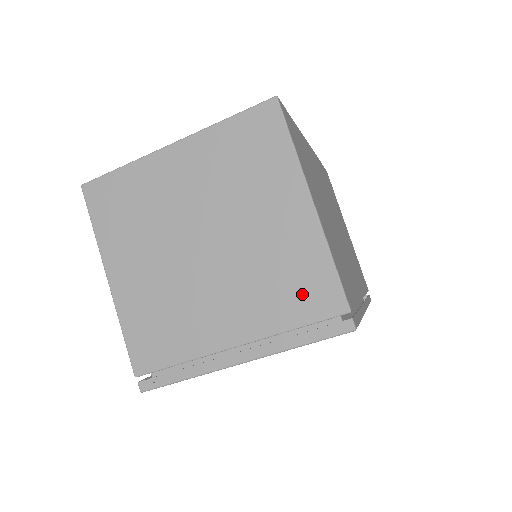
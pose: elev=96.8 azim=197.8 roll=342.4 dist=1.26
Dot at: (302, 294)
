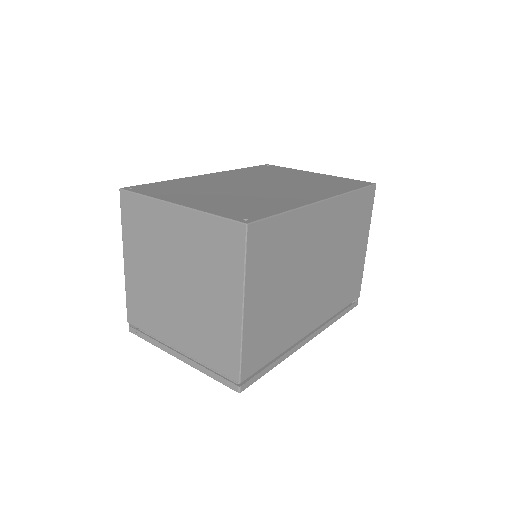
Dot at: (219, 354)
